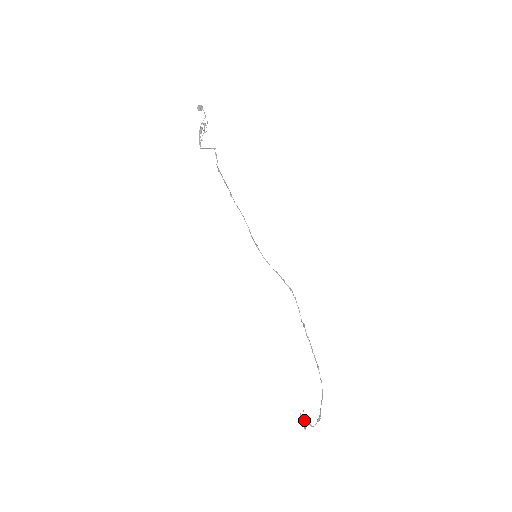
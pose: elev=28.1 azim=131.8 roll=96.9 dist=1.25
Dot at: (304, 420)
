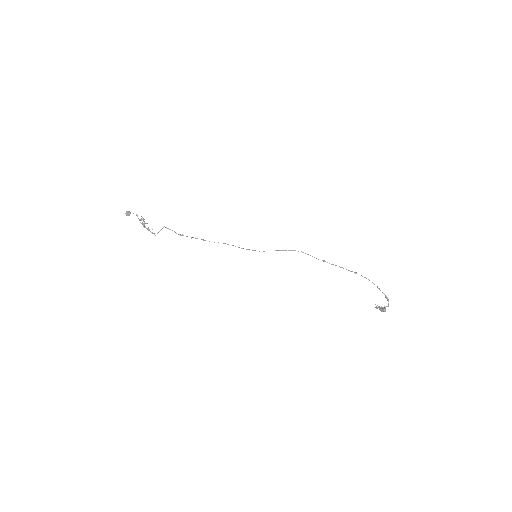
Dot at: (381, 308)
